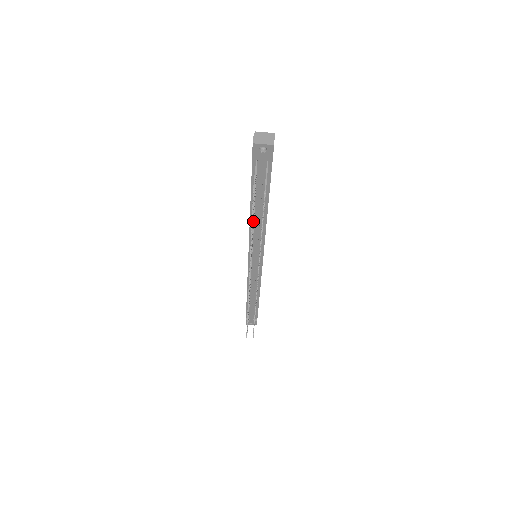
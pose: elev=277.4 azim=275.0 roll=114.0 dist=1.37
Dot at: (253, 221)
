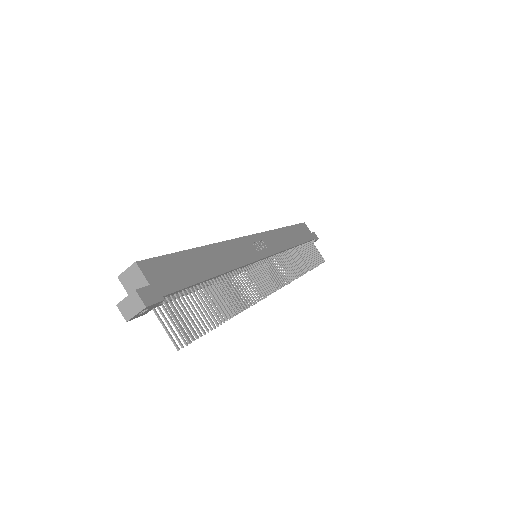
Dot at: (216, 304)
